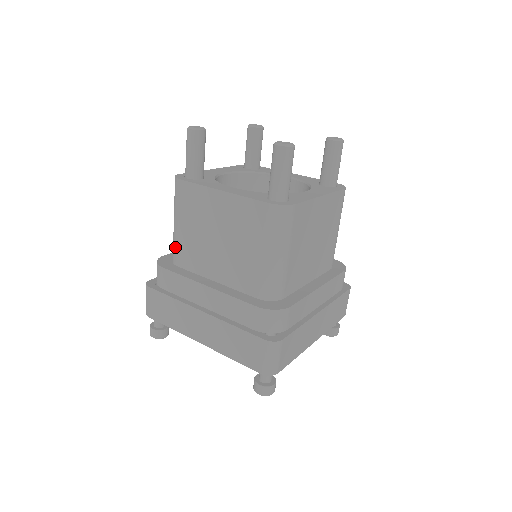
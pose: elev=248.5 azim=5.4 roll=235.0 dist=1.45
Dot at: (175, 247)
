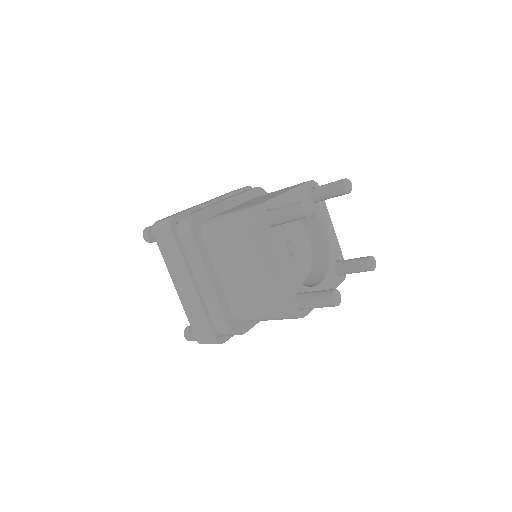
Dot at: (213, 231)
